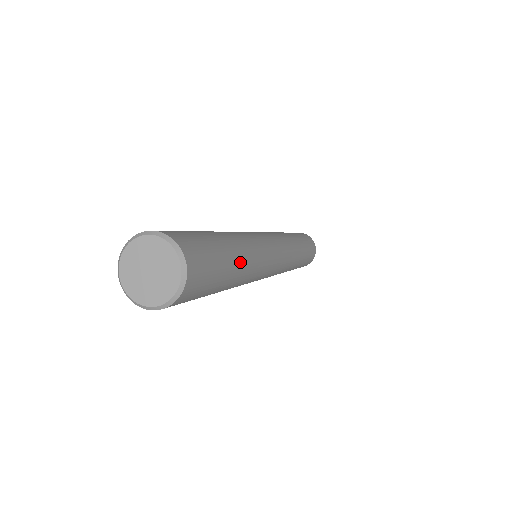
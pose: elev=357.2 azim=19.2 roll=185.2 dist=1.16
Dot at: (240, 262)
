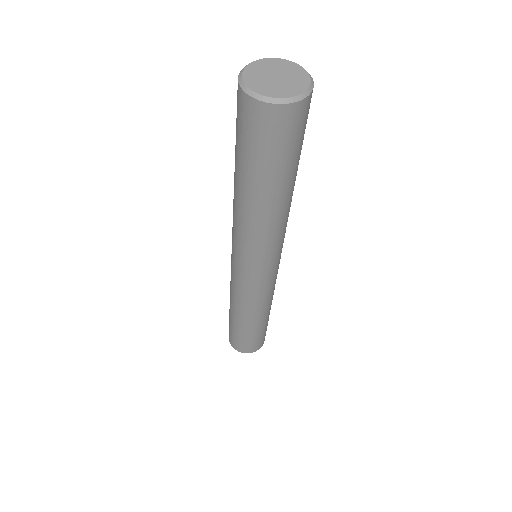
Dot at: occluded
